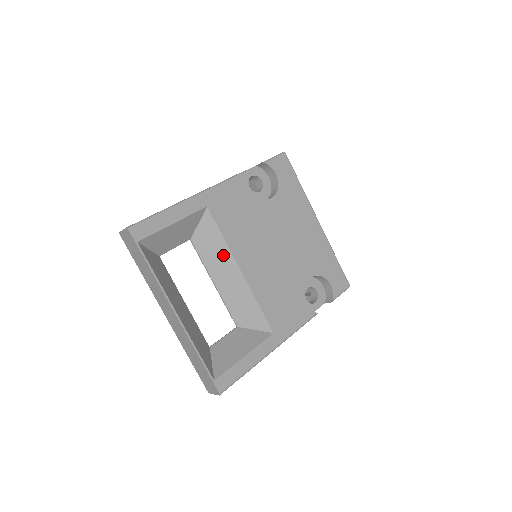
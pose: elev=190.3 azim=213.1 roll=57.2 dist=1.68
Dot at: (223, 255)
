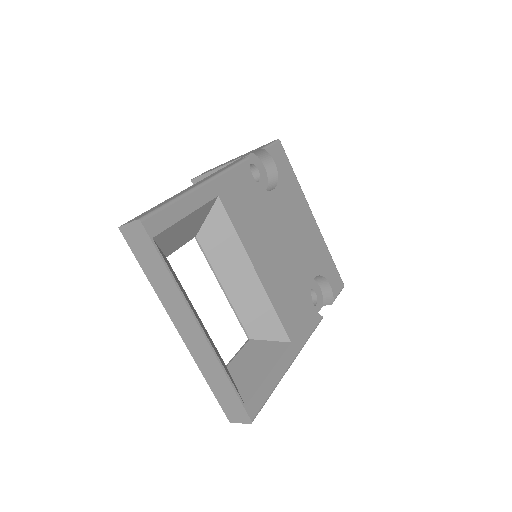
Dot at: (236, 254)
